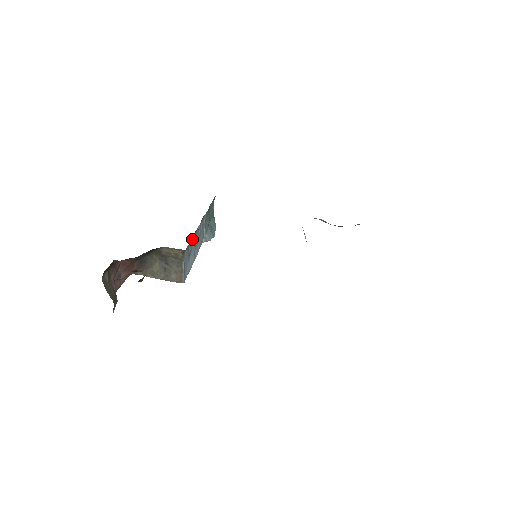
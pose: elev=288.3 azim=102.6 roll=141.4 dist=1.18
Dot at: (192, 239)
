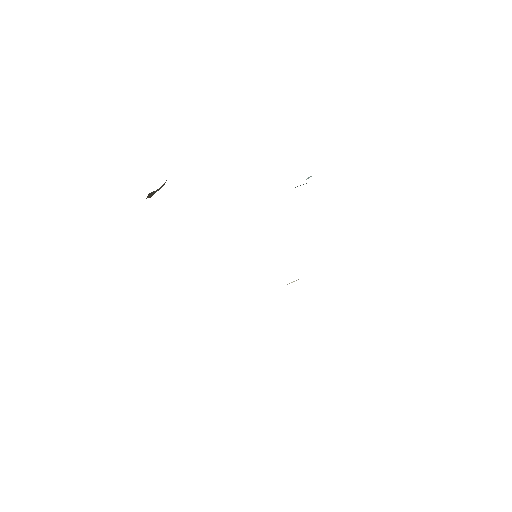
Dot at: occluded
